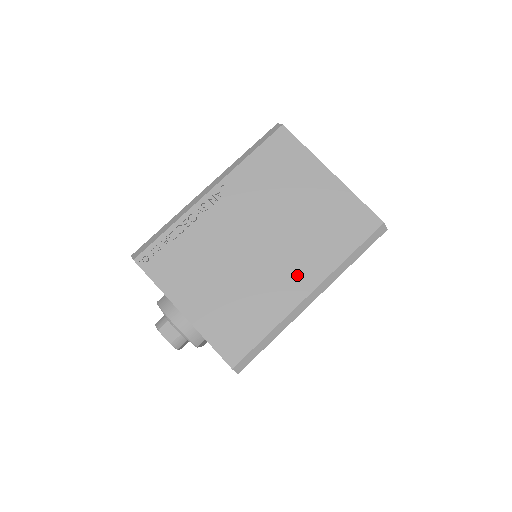
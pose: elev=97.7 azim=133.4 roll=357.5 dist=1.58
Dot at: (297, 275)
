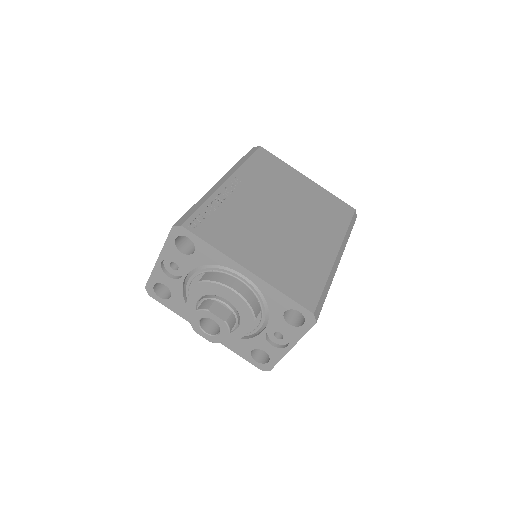
Dot at: (322, 240)
